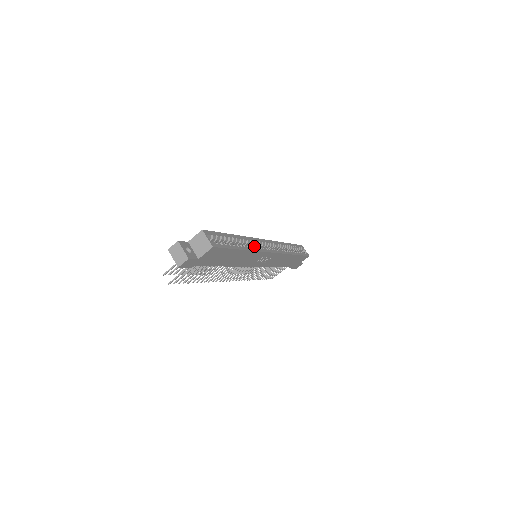
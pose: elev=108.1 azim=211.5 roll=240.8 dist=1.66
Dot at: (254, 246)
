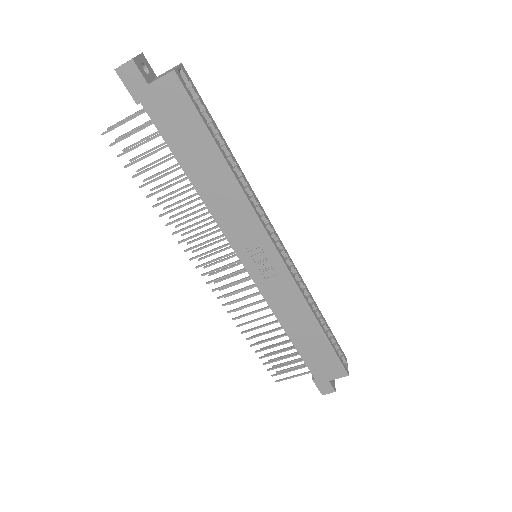
Dot at: occluded
